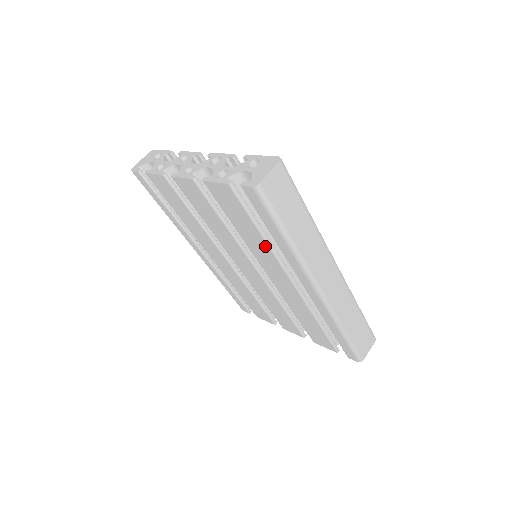
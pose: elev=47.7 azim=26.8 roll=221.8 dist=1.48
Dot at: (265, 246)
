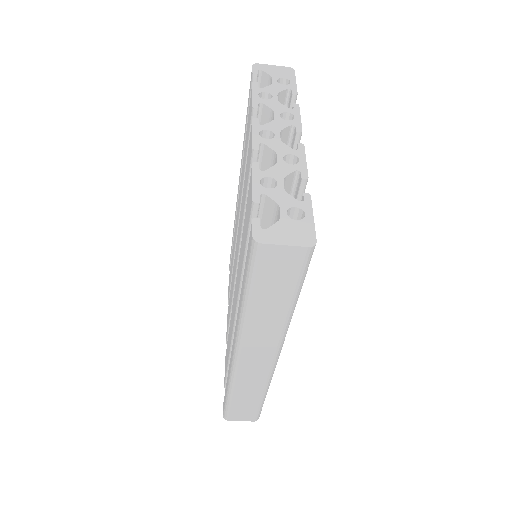
Dot at: occluded
